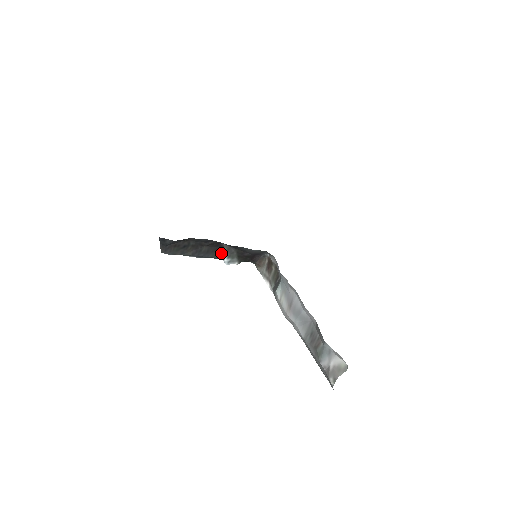
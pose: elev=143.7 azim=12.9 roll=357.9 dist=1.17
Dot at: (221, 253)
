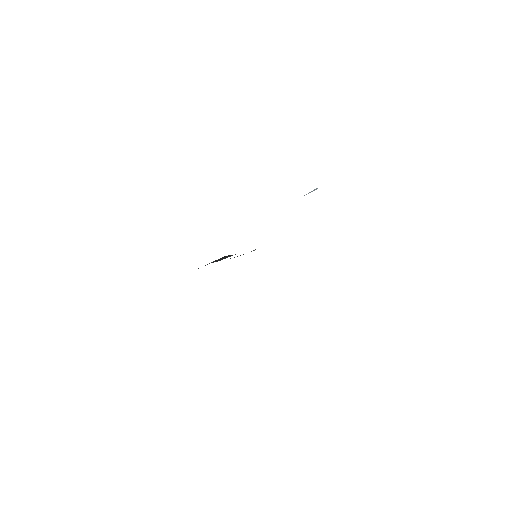
Dot at: (232, 255)
